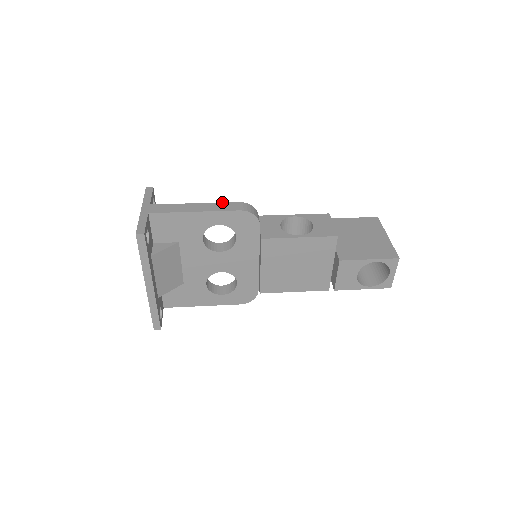
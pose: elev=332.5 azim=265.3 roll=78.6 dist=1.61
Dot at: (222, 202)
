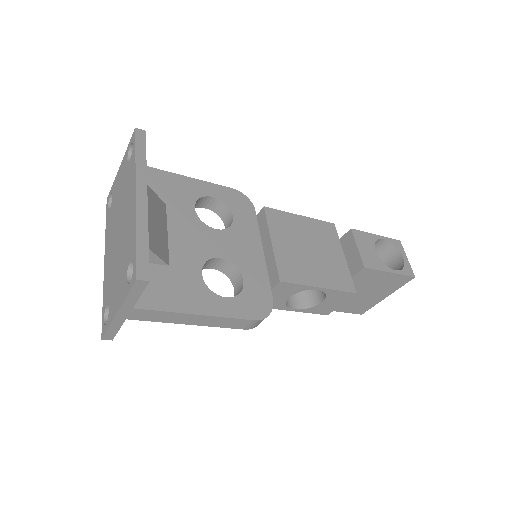
Dot at: occluded
